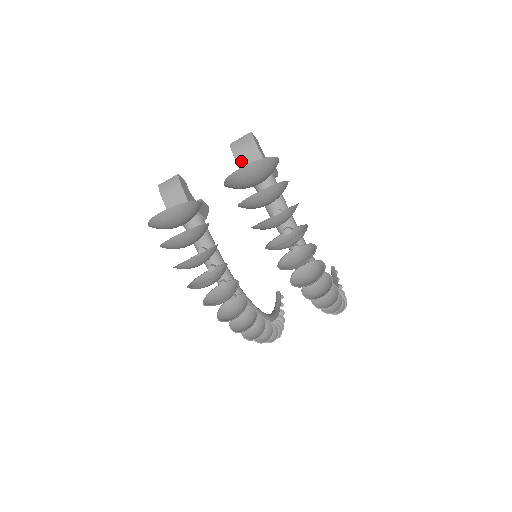
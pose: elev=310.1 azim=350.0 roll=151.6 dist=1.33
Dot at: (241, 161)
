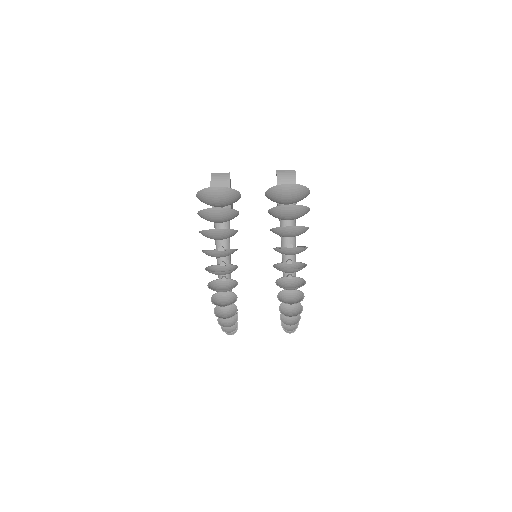
Dot at: (280, 184)
